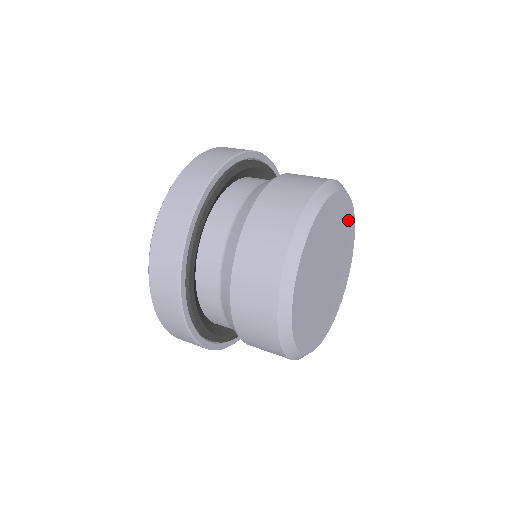
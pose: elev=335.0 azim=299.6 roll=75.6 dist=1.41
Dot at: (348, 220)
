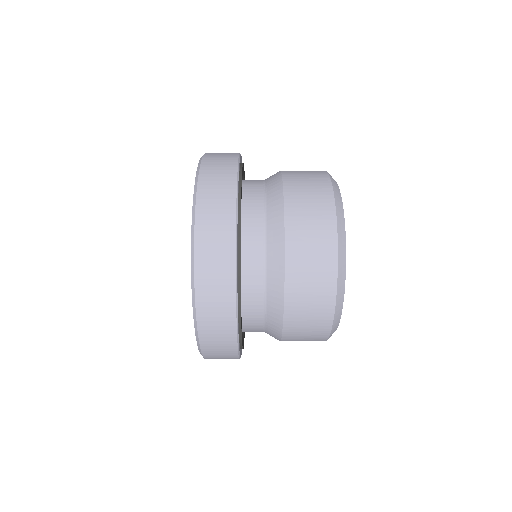
Dot at: occluded
